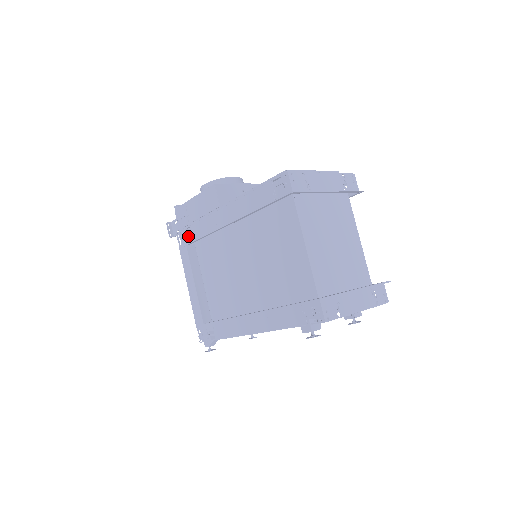
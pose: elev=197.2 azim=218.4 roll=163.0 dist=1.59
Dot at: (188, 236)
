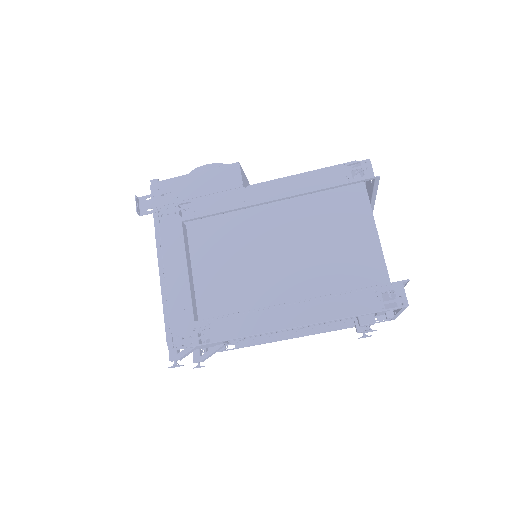
Dot at: (179, 213)
